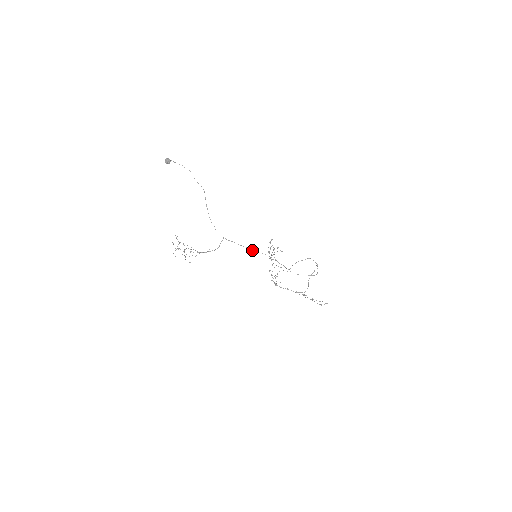
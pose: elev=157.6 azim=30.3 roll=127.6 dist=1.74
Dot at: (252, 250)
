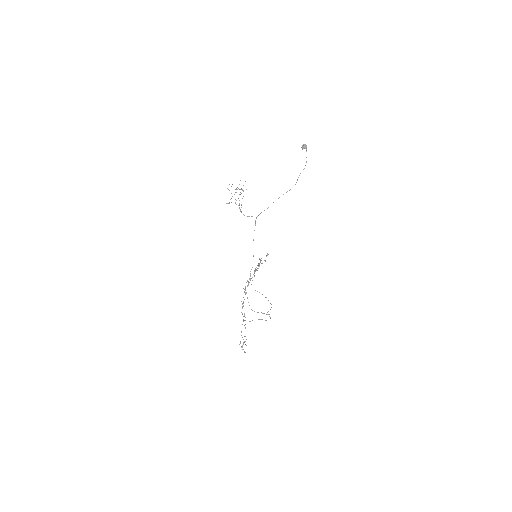
Dot at: occluded
